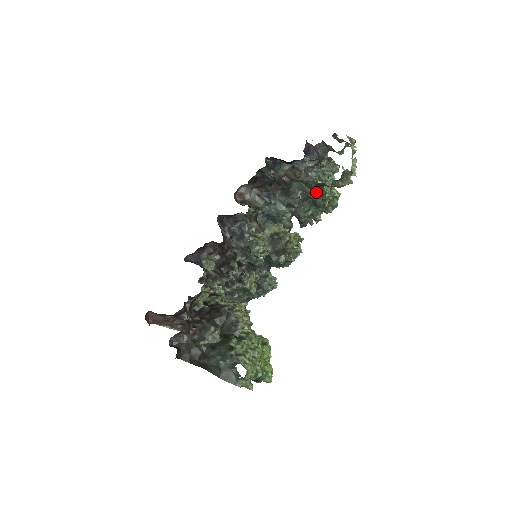
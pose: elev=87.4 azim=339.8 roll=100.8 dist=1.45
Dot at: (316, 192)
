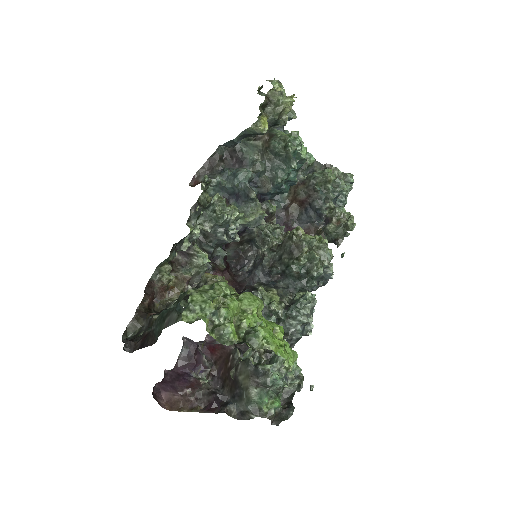
Dot at: (265, 138)
